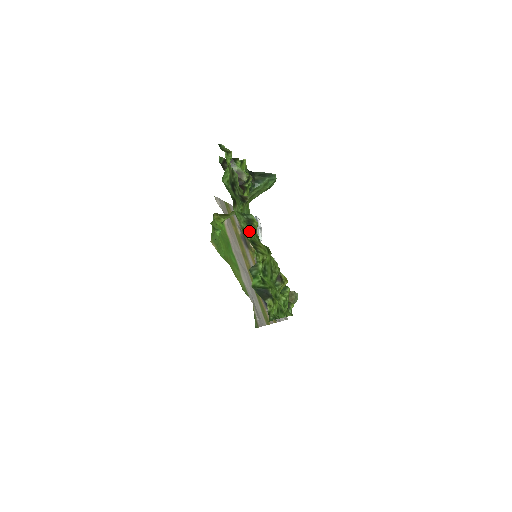
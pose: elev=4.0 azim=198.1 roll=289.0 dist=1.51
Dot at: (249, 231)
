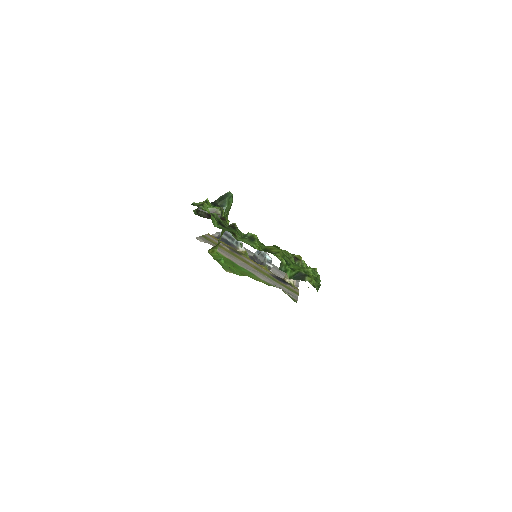
Dot at: (257, 245)
